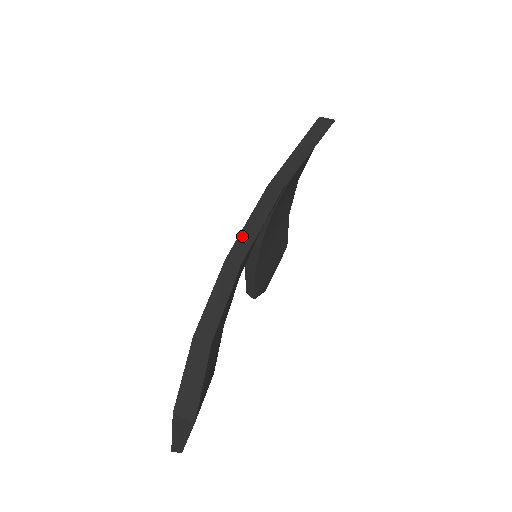
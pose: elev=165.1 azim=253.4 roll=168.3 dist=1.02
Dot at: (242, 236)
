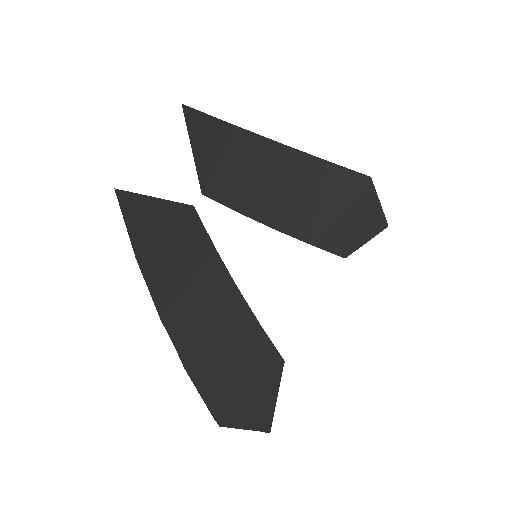
Dot at: occluded
